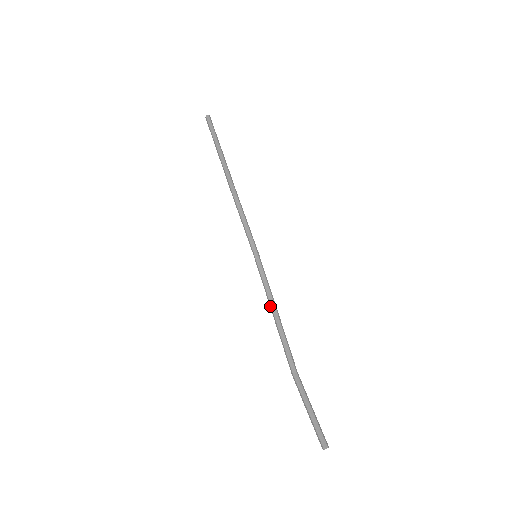
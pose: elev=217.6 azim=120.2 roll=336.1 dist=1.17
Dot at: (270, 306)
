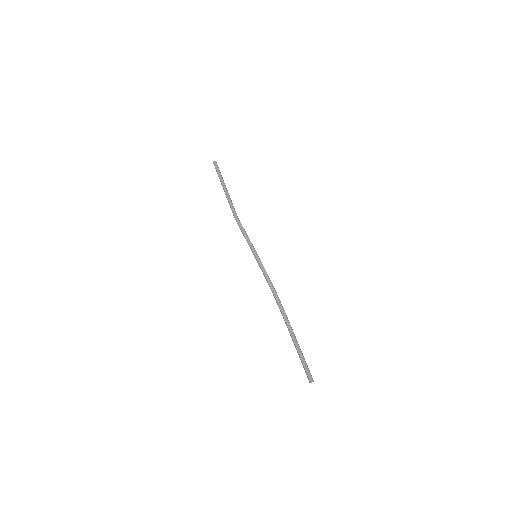
Dot at: (271, 289)
